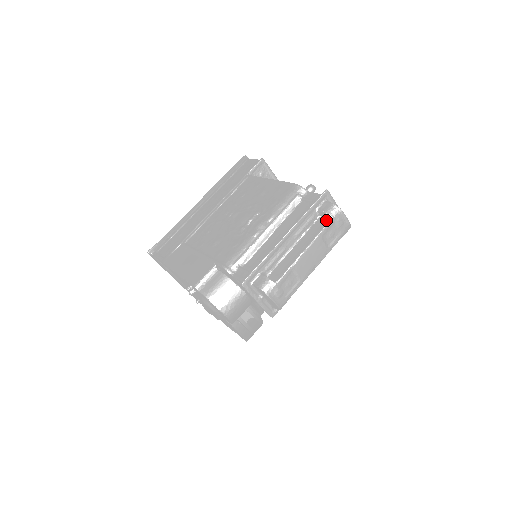
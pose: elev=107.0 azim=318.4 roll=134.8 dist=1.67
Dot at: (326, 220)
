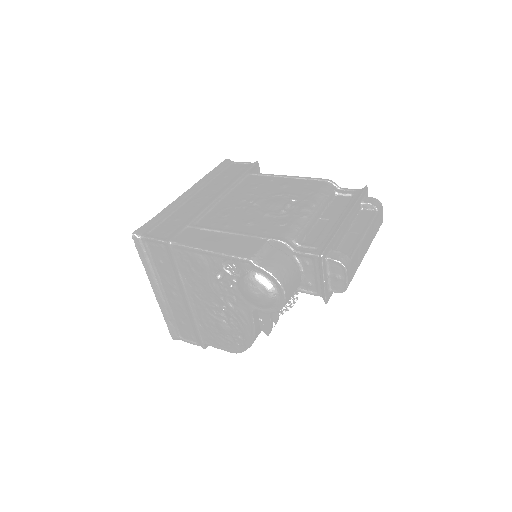
Dot at: (372, 211)
